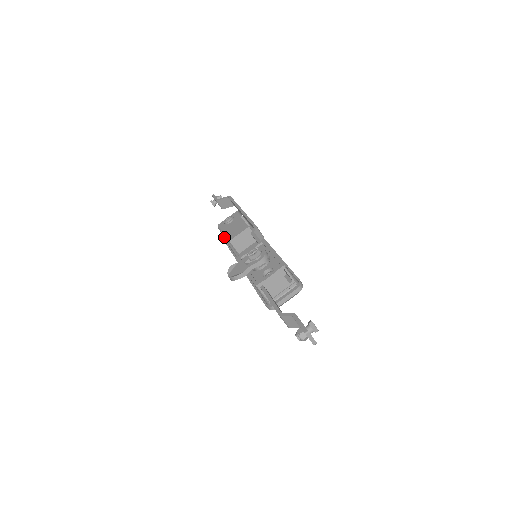
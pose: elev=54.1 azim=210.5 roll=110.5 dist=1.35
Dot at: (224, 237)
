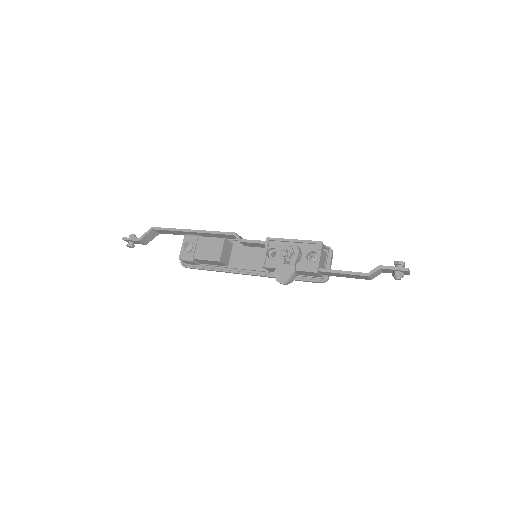
Dot at: (184, 265)
